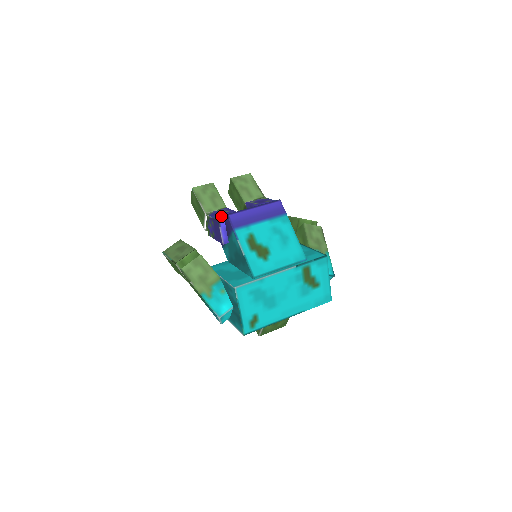
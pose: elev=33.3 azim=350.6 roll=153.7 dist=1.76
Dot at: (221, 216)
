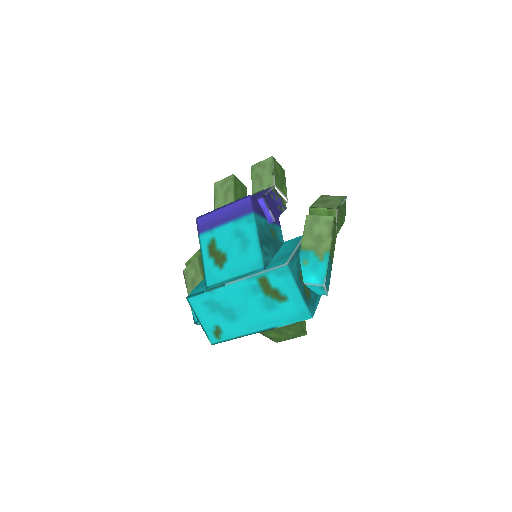
Dot at: occluded
